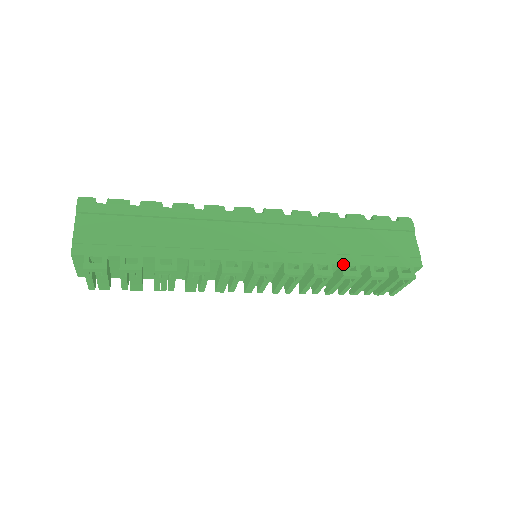
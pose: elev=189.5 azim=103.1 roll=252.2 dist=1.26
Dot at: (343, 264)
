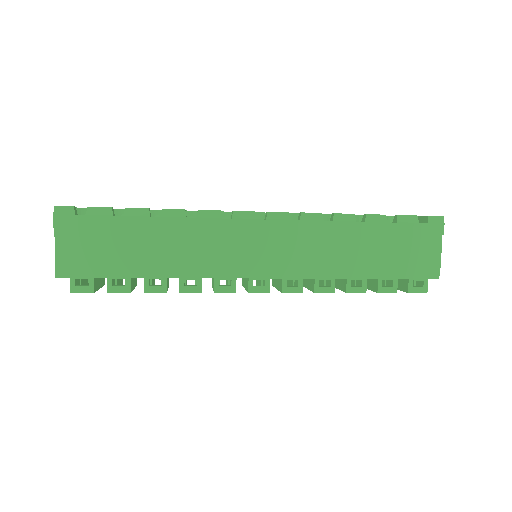
Dot at: (348, 279)
